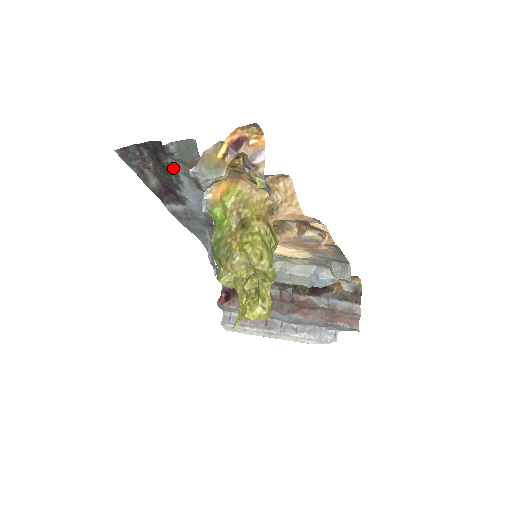
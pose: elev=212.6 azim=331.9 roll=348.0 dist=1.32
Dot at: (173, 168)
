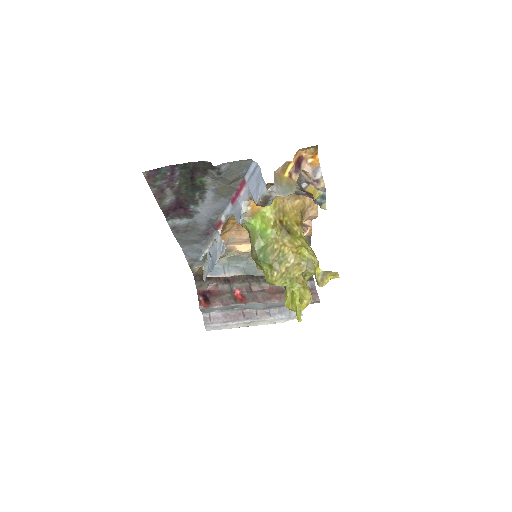
Dot at: (204, 185)
